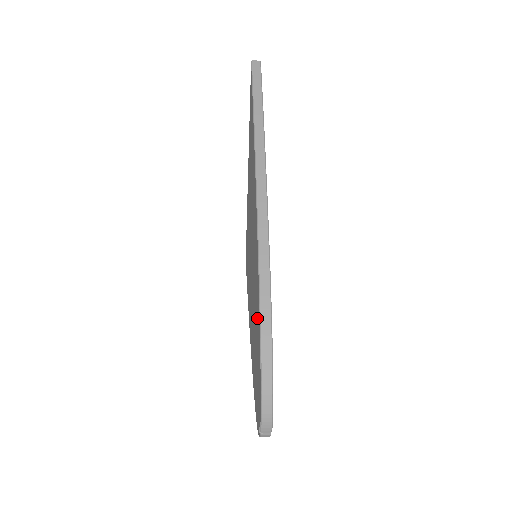
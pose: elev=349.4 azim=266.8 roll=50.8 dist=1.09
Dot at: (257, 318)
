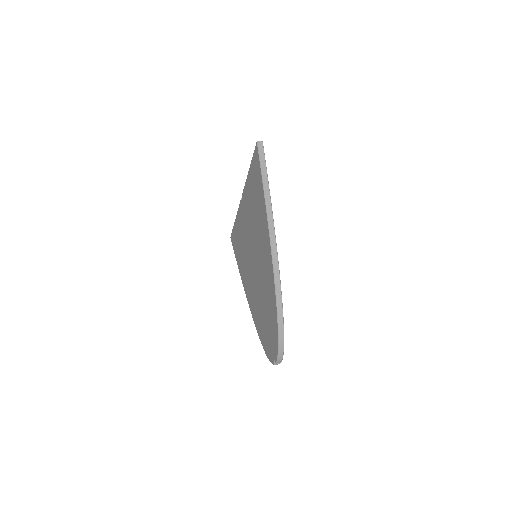
Dot at: (271, 305)
